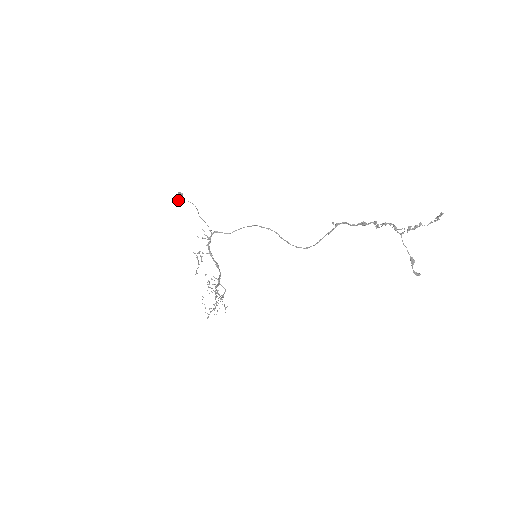
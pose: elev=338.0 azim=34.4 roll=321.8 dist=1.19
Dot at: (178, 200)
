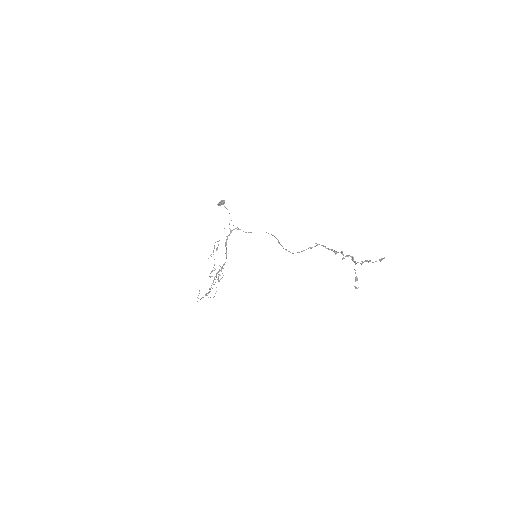
Dot at: (220, 205)
